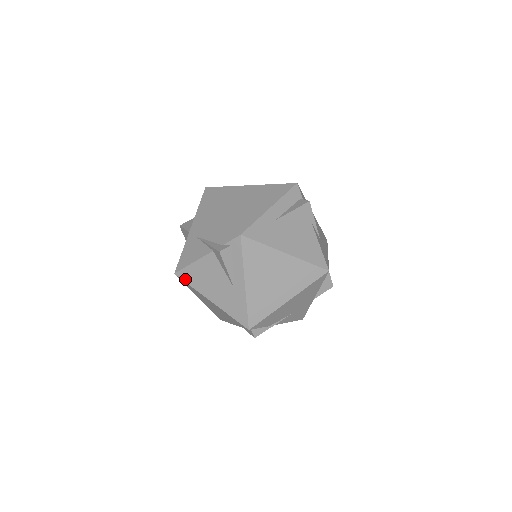
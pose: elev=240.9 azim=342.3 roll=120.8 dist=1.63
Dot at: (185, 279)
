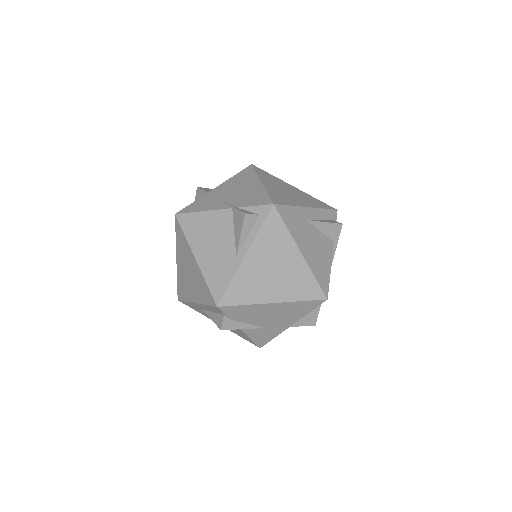
Dot at: occluded
